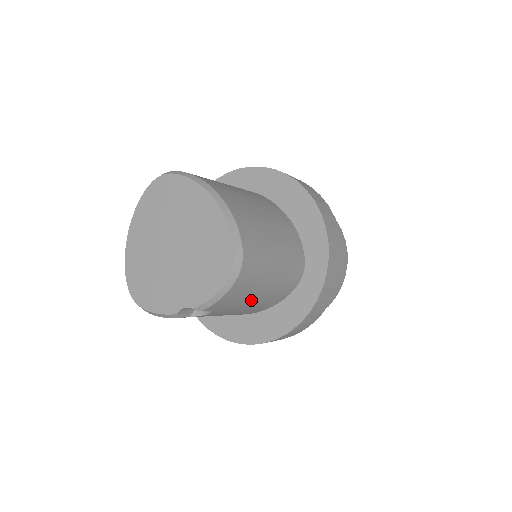
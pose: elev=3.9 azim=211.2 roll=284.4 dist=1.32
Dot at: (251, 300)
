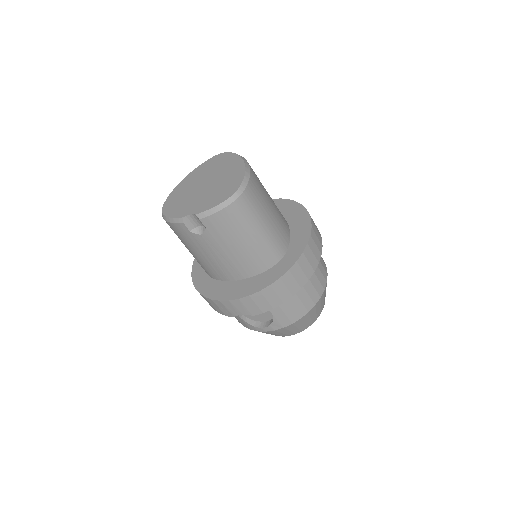
Dot at: (235, 243)
